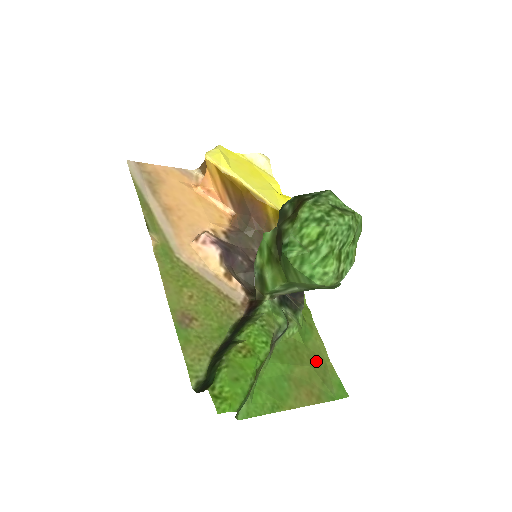
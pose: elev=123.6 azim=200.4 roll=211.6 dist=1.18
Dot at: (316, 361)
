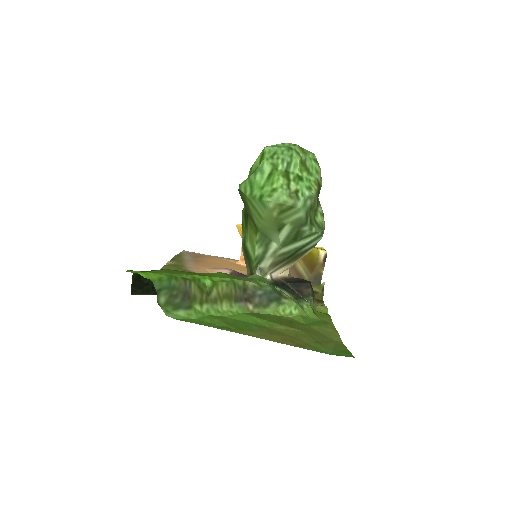
Dot at: (316, 334)
